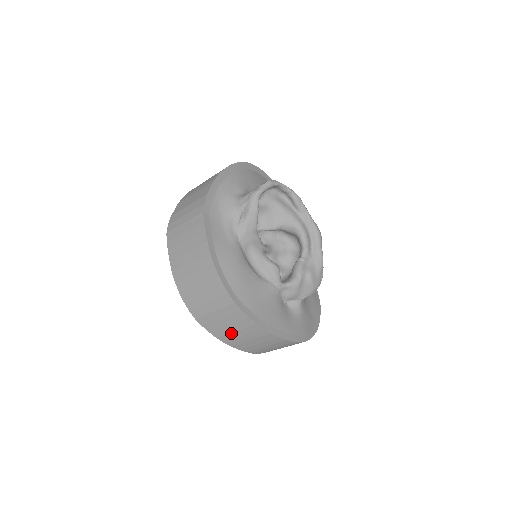
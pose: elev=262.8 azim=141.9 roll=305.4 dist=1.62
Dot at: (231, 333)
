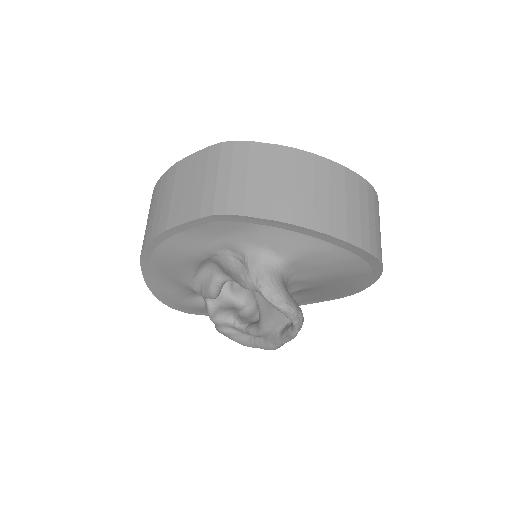
Dot at: occluded
